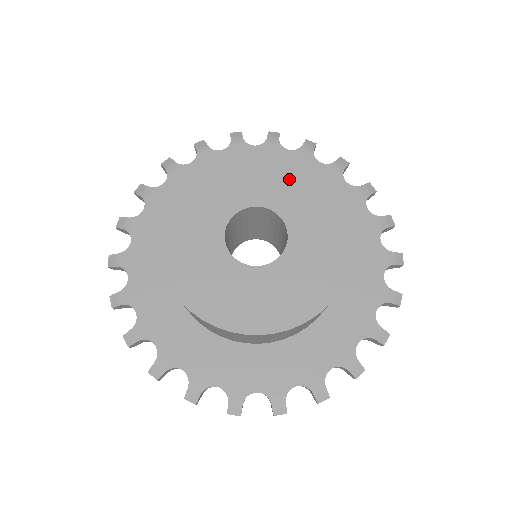
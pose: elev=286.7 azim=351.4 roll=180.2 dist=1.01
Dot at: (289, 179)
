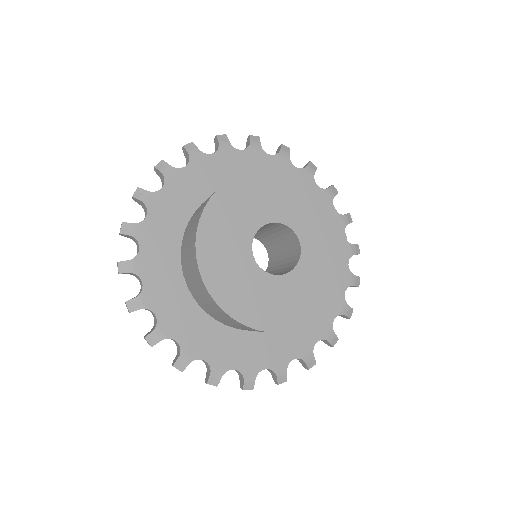
Dot at: (330, 249)
